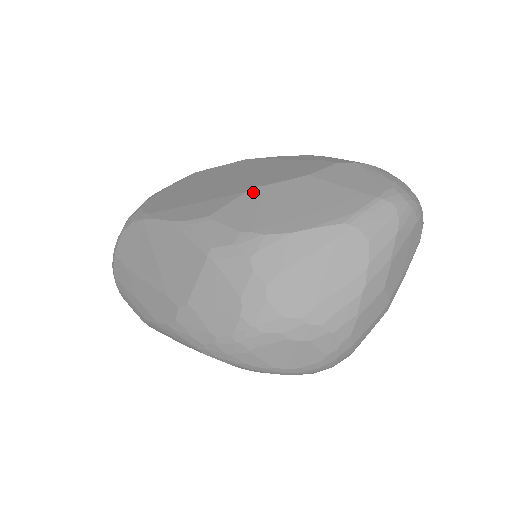
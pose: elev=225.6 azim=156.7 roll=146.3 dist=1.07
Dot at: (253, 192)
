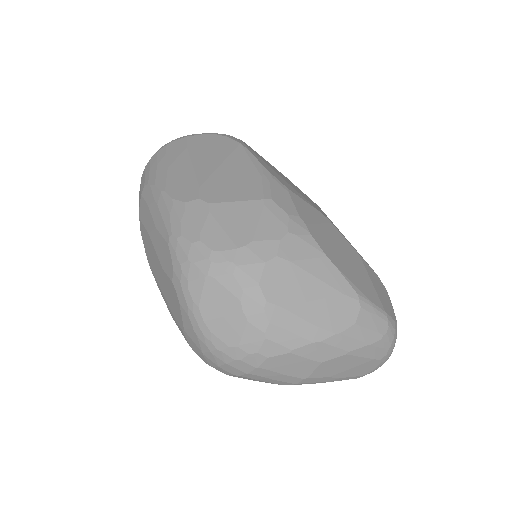
Dot at: (324, 216)
